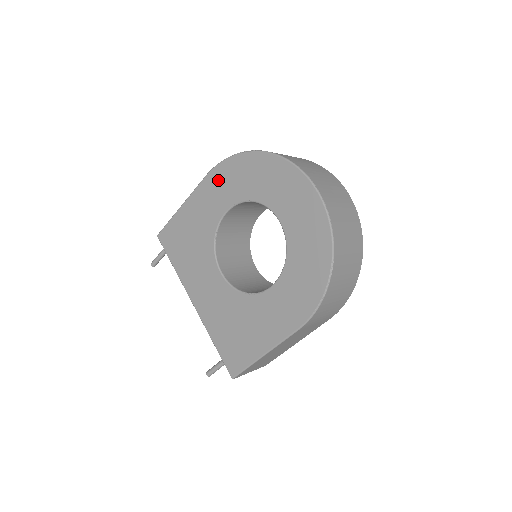
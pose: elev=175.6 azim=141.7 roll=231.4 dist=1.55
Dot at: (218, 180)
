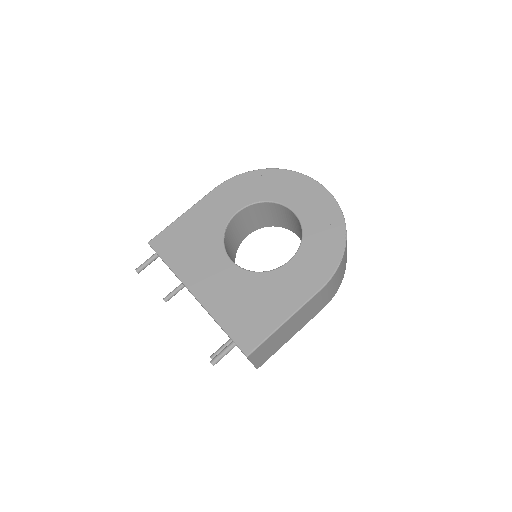
Dot at: (228, 190)
